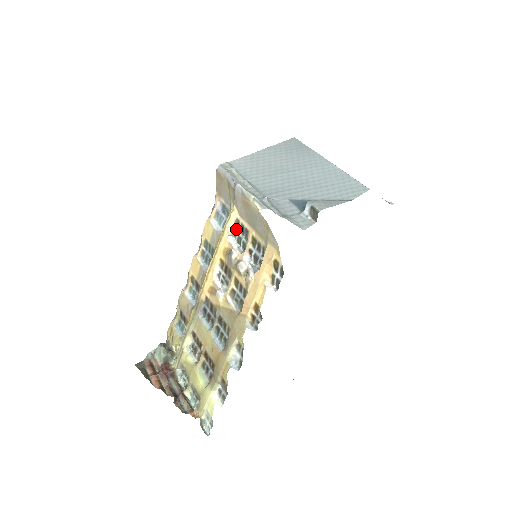
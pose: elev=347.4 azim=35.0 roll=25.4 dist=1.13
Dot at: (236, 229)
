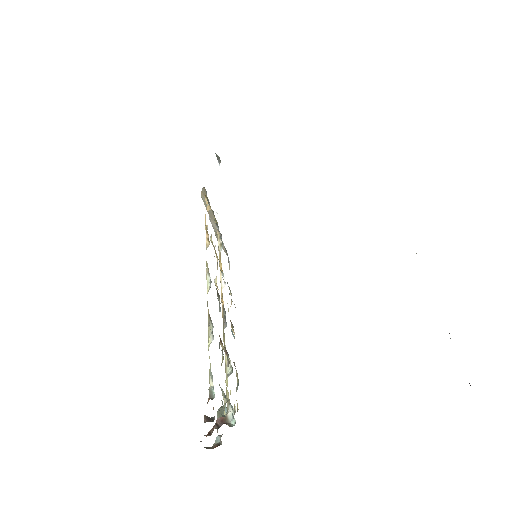
Dot at: occluded
